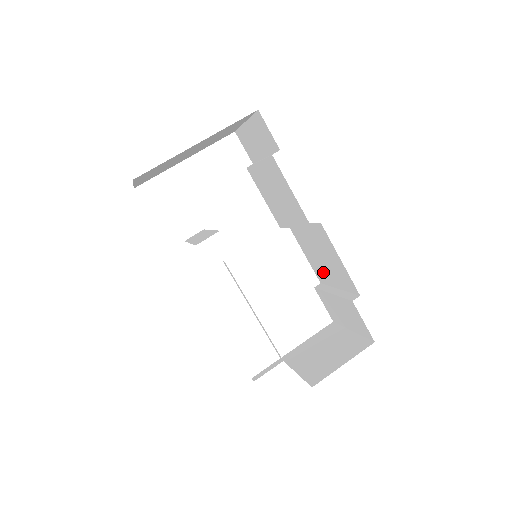
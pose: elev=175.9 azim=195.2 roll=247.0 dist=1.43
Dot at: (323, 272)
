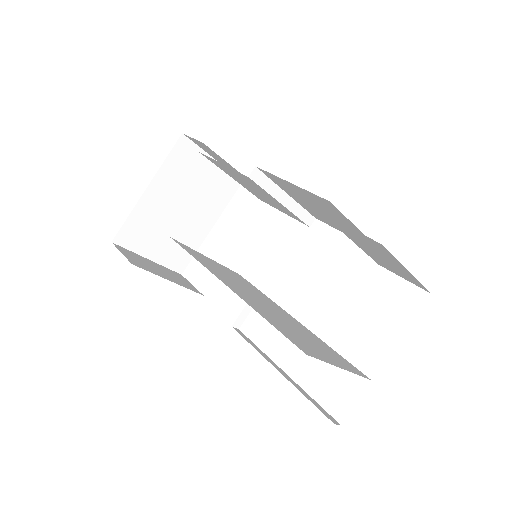
Dot at: occluded
